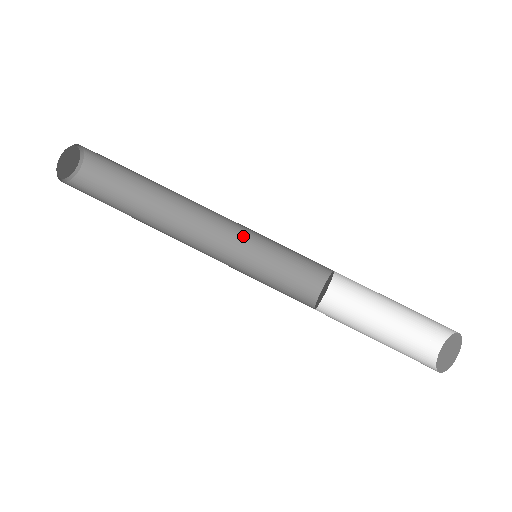
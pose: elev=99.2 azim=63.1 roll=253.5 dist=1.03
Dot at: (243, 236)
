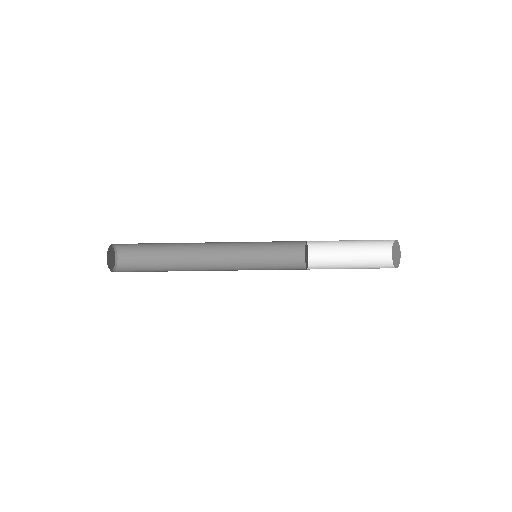
Dot at: (241, 242)
